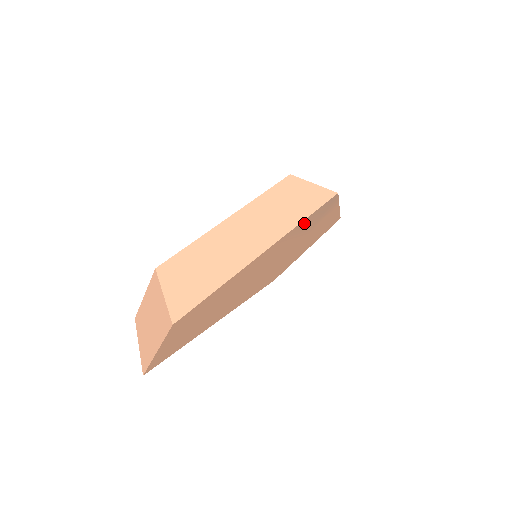
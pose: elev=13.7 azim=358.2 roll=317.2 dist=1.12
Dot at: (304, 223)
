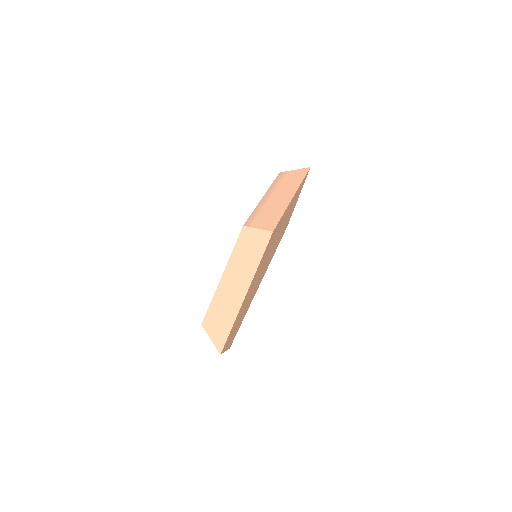
Dot at: (263, 257)
